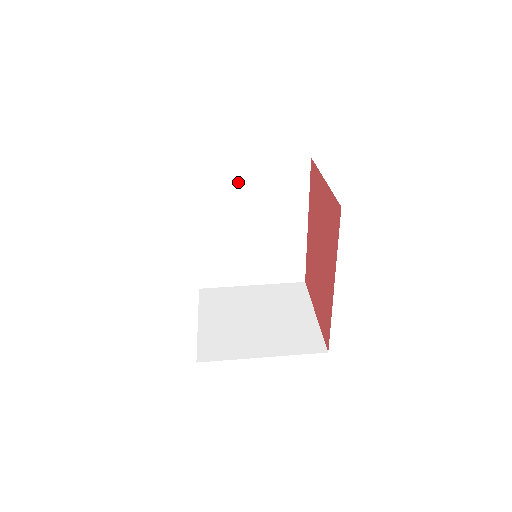
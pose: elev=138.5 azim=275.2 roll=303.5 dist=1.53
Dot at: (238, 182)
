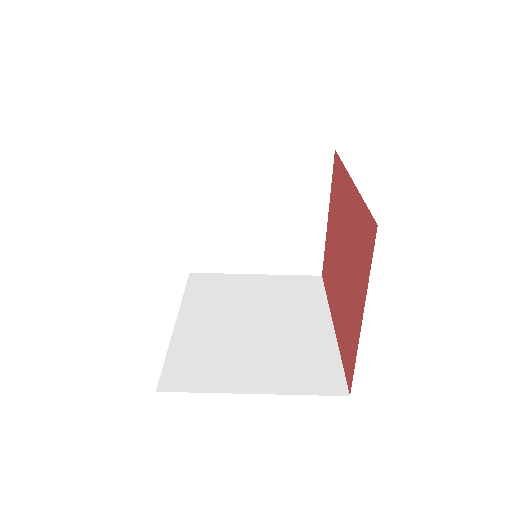
Dot at: occluded
